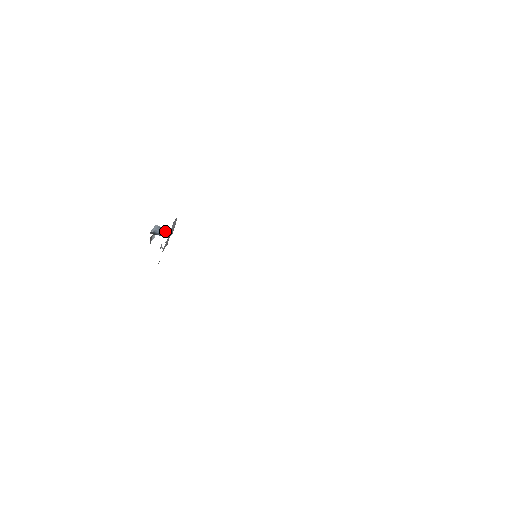
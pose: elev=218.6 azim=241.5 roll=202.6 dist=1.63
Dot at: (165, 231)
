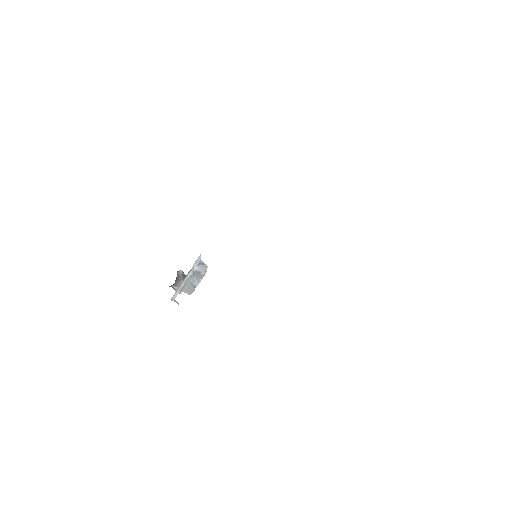
Dot at: occluded
